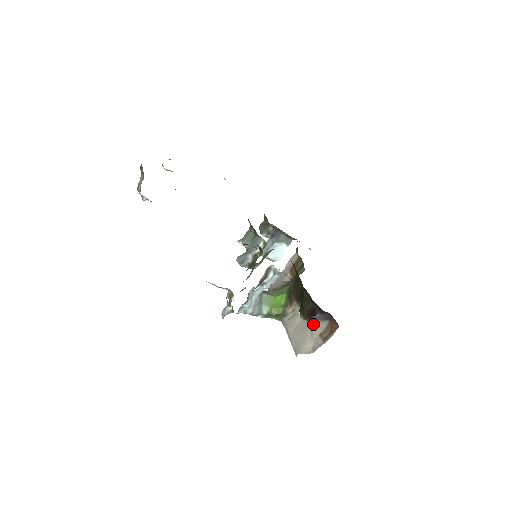
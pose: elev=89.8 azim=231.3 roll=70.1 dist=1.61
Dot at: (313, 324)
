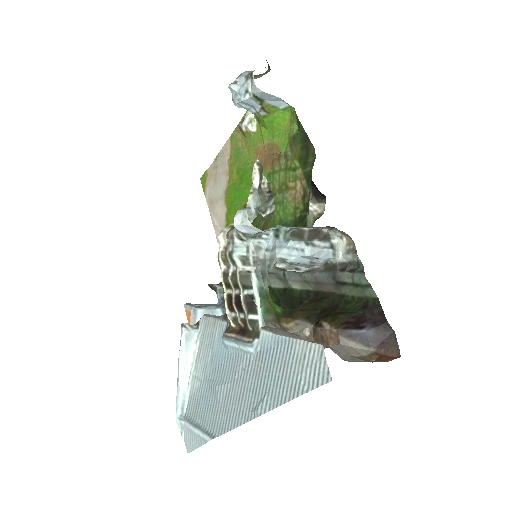
Dot at: (343, 342)
